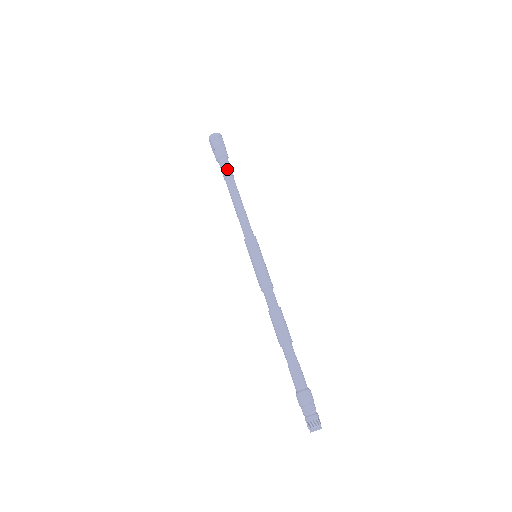
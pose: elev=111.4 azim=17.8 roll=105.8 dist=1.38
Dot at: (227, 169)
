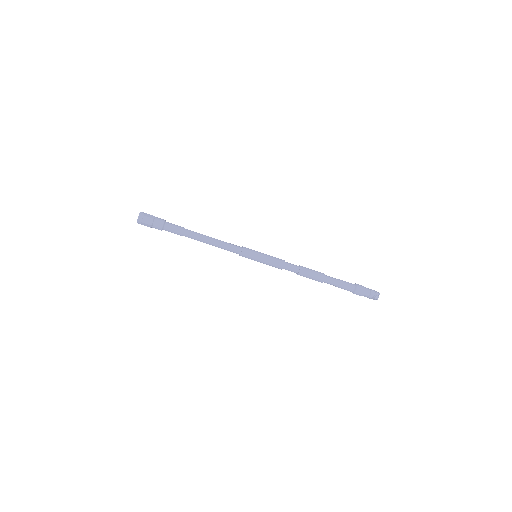
Dot at: (176, 233)
